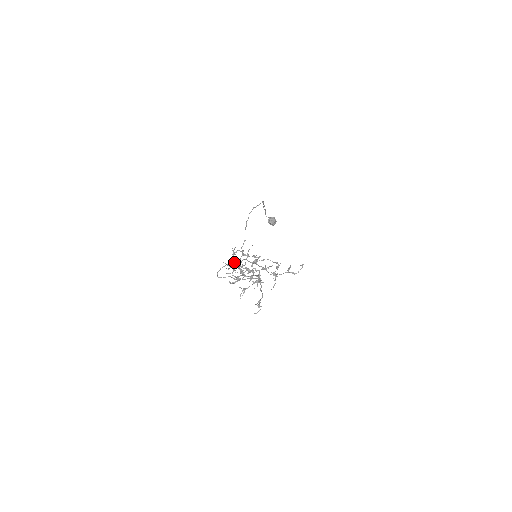
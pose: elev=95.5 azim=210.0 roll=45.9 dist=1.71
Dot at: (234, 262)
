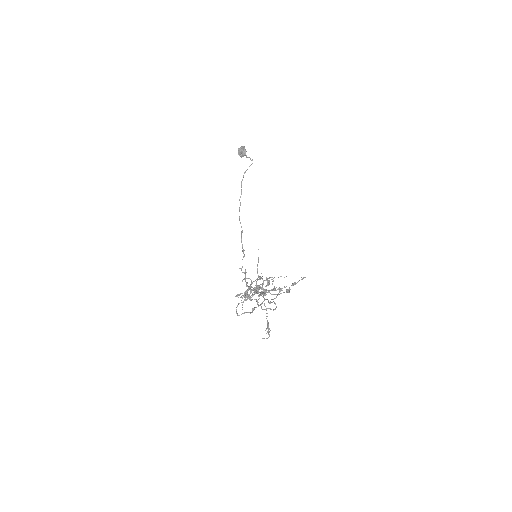
Dot at: (252, 295)
